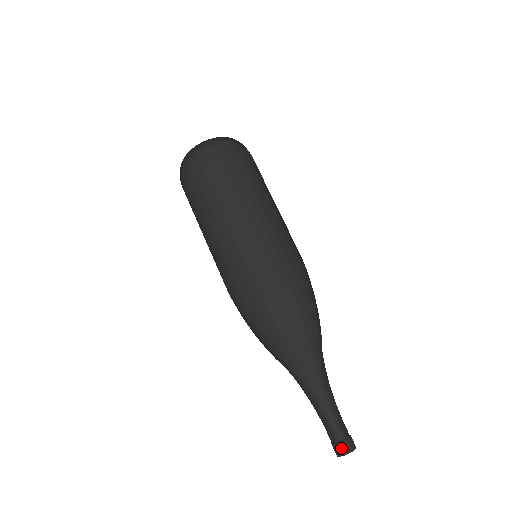
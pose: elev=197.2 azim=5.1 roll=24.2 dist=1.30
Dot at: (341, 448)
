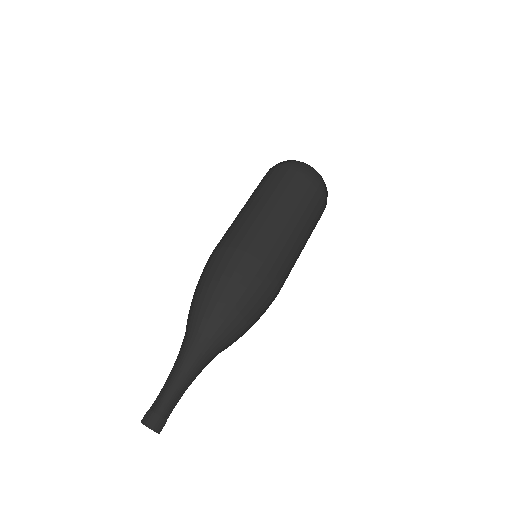
Dot at: (145, 414)
